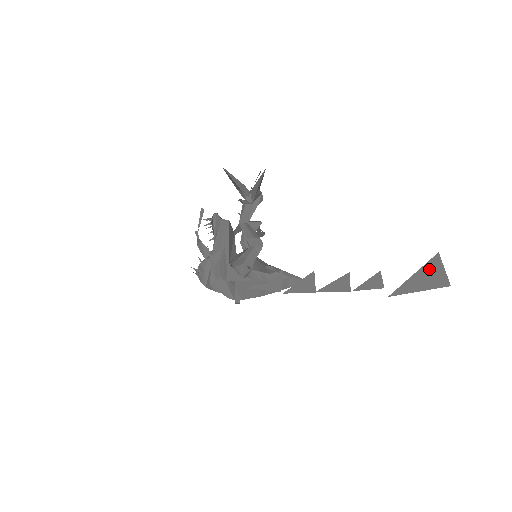
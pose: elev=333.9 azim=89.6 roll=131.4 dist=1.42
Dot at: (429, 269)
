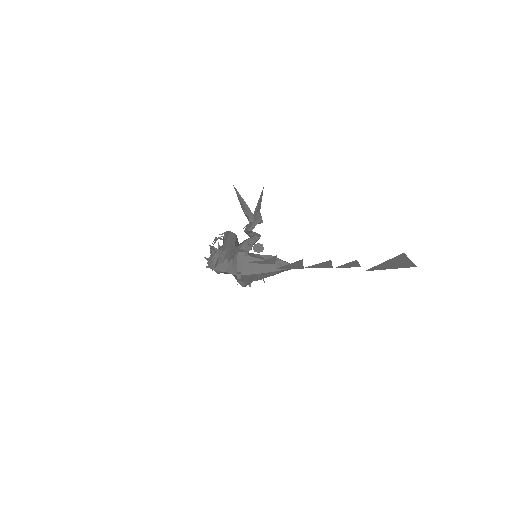
Dot at: (397, 259)
